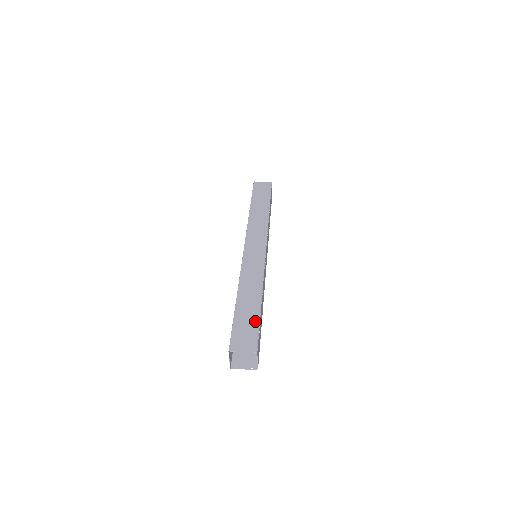
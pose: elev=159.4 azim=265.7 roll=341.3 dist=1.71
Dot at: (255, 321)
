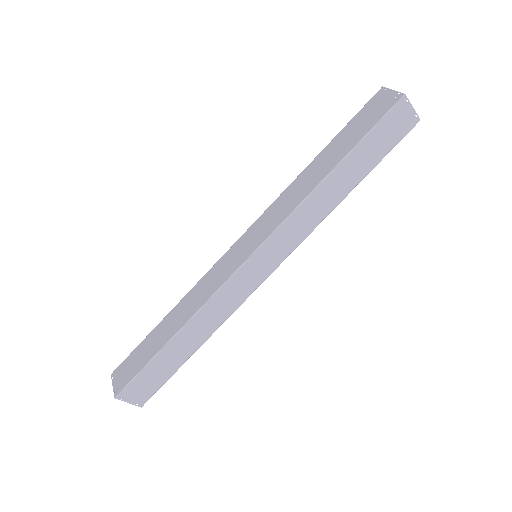
Dot at: occluded
